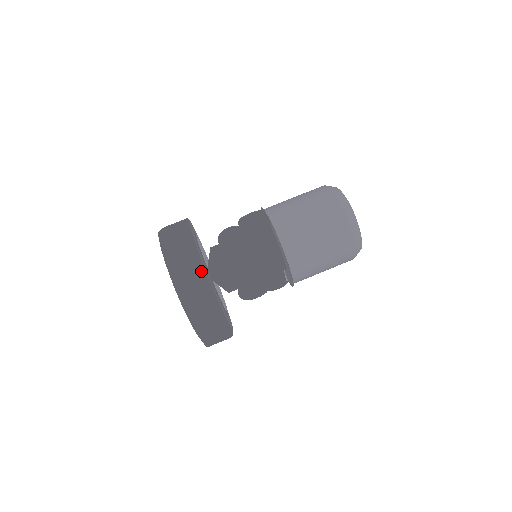
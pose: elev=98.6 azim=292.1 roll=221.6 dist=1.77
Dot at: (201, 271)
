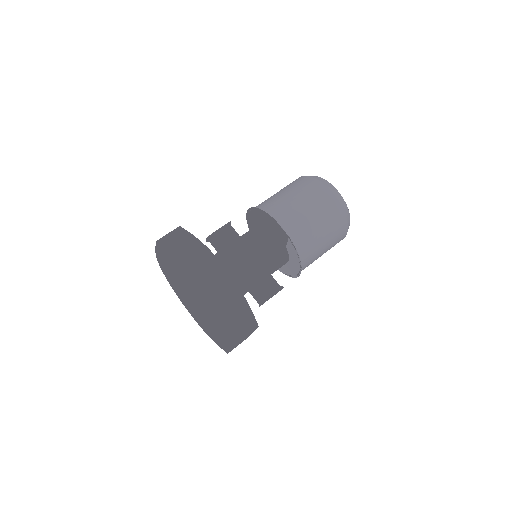
Dot at: (248, 311)
